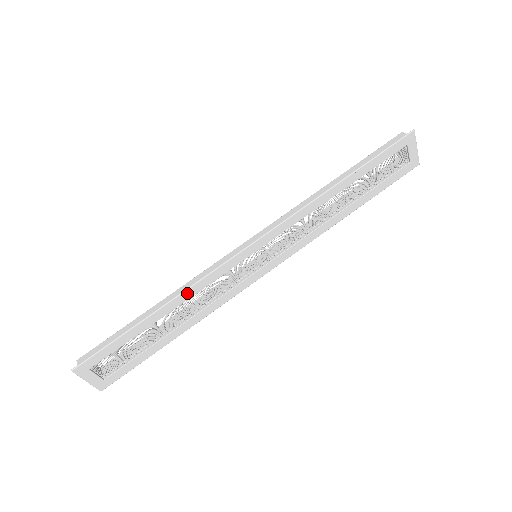
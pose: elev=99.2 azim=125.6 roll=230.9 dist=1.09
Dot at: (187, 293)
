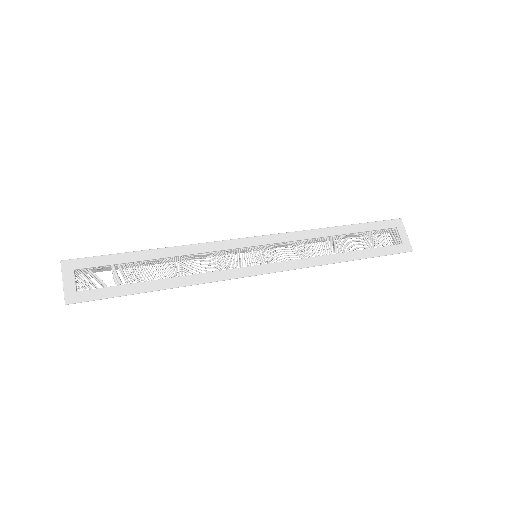
Dot at: (188, 248)
